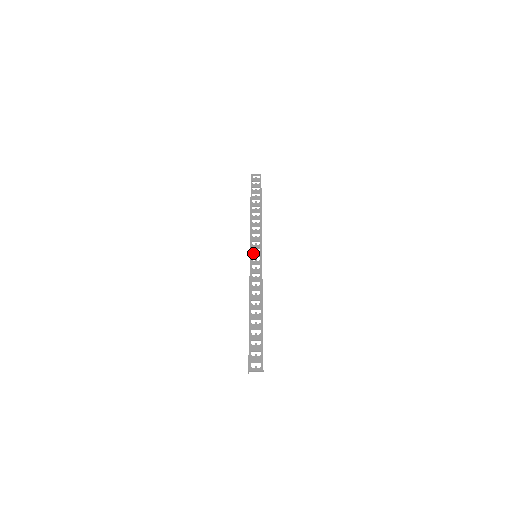
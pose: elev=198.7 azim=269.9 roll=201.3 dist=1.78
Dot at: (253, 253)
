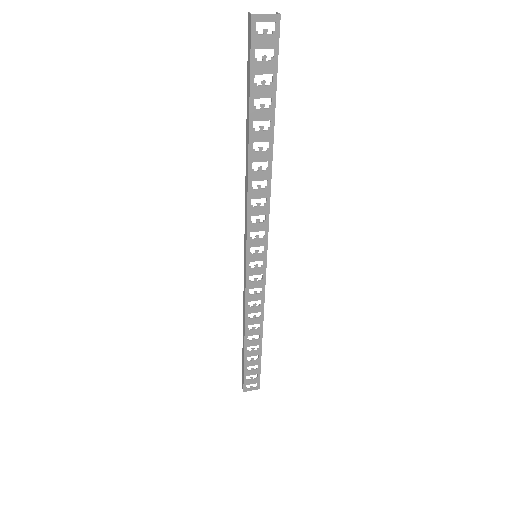
Dot at: (252, 256)
